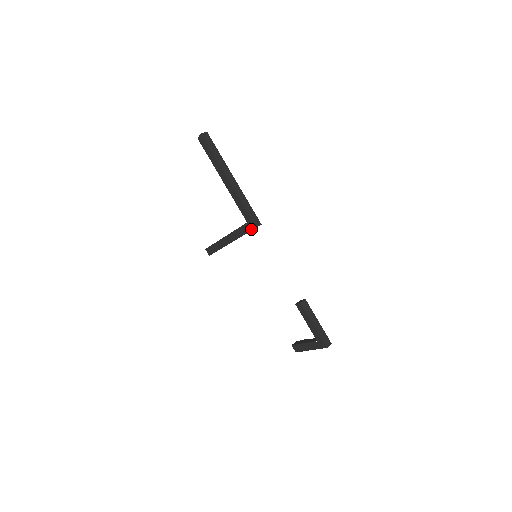
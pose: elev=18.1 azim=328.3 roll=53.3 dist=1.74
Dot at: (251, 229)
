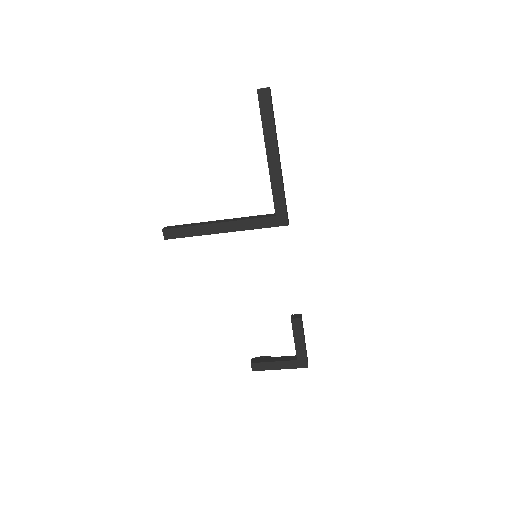
Dot at: (277, 225)
